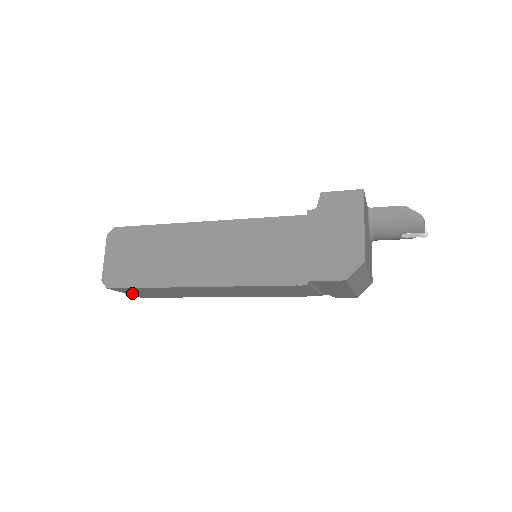
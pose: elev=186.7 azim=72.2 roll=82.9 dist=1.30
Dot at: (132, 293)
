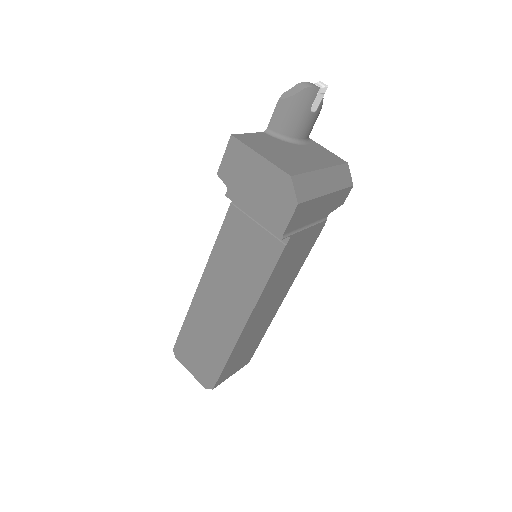
Dot at: (234, 370)
